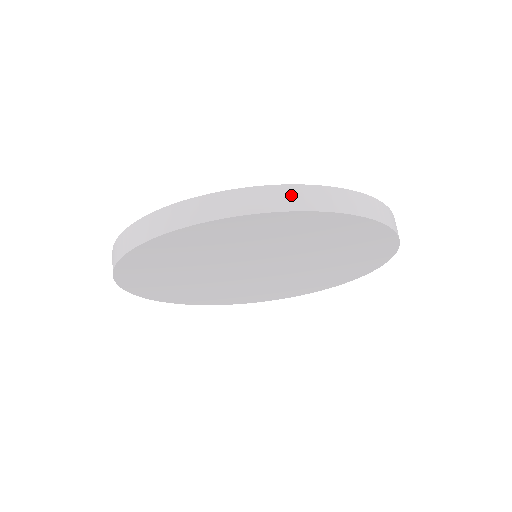
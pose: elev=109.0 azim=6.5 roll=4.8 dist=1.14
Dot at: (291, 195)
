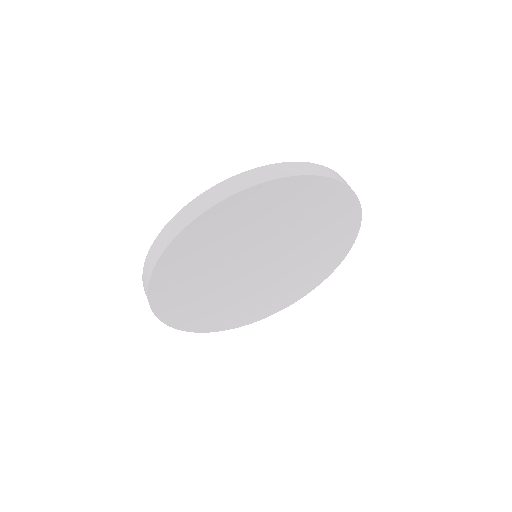
Dot at: (293, 167)
